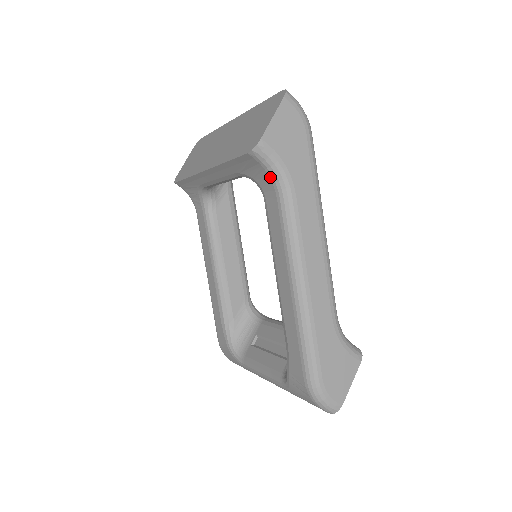
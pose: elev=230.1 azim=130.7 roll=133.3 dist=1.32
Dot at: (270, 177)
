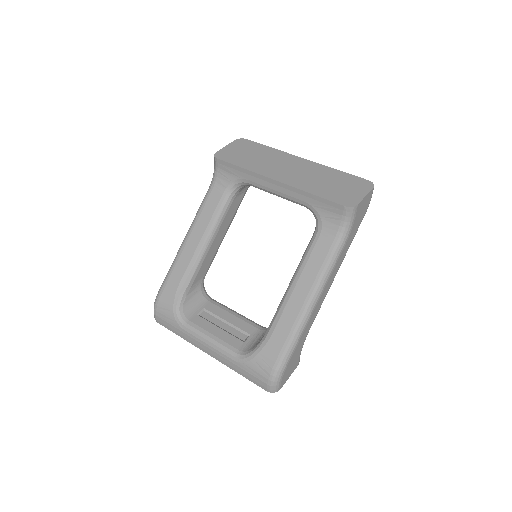
Dot at: (340, 227)
